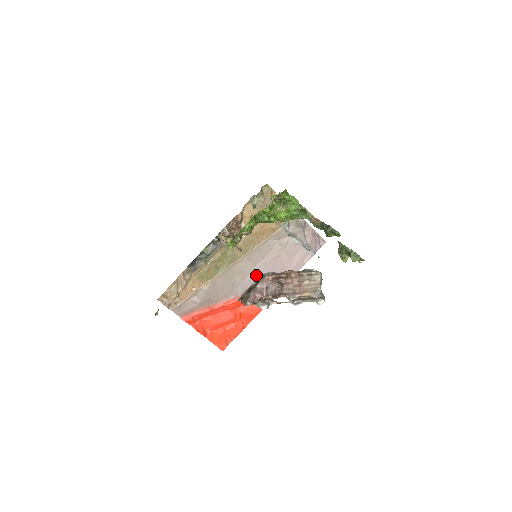
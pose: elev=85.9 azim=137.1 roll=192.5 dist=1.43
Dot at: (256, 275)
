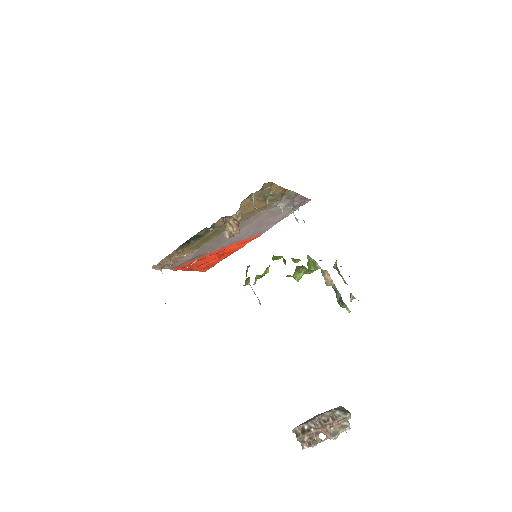
Dot at: (242, 233)
